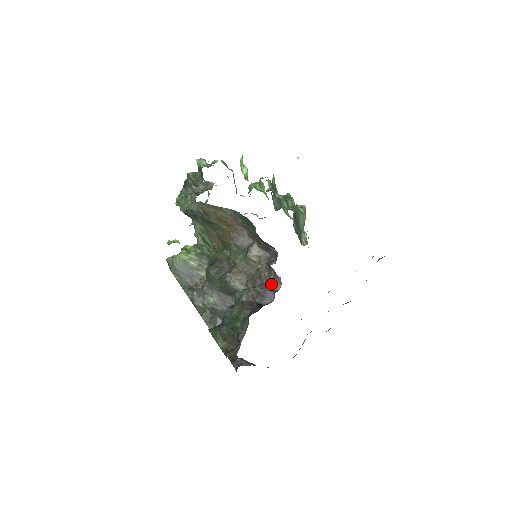
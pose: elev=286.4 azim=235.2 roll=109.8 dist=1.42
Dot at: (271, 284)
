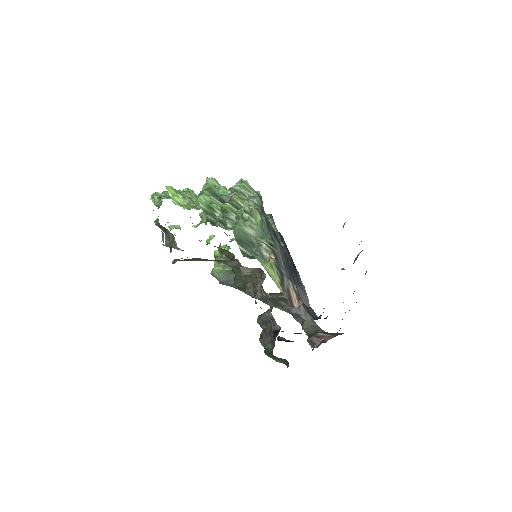
Dot at: occluded
